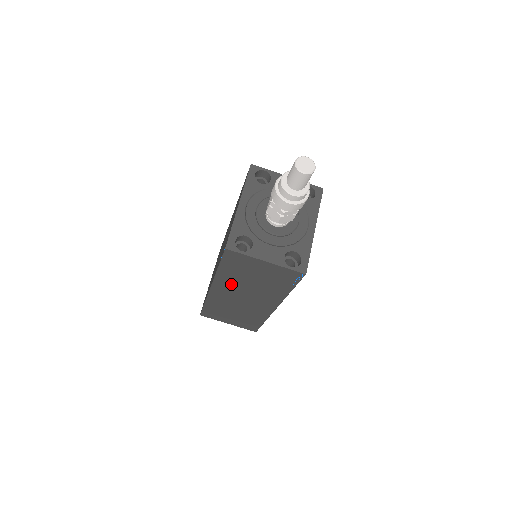
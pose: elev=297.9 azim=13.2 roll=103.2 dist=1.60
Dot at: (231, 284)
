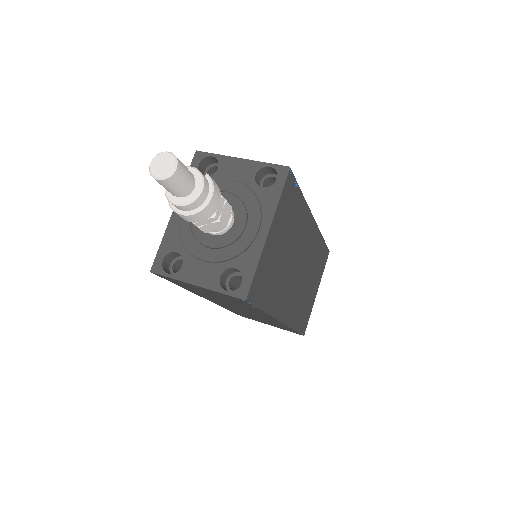
Dot at: (212, 298)
